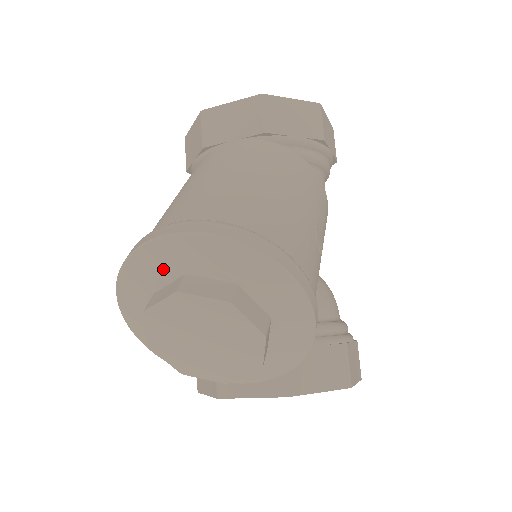
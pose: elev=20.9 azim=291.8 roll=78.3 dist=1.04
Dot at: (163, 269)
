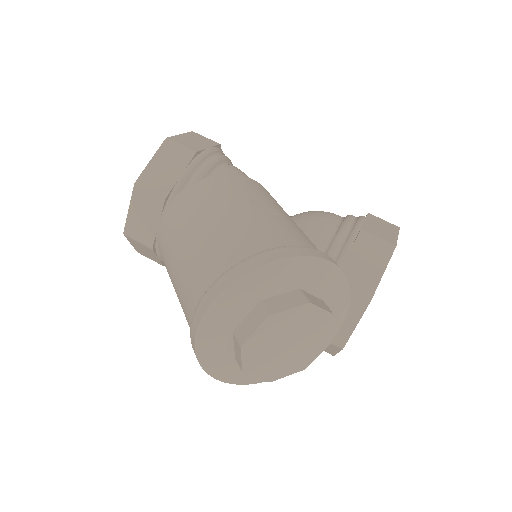
Dot at: (221, 344)
